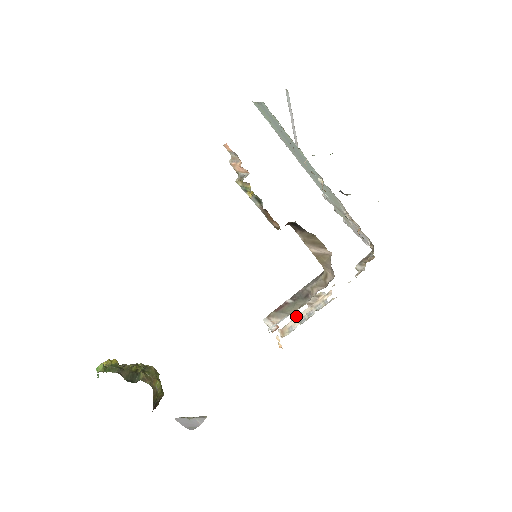
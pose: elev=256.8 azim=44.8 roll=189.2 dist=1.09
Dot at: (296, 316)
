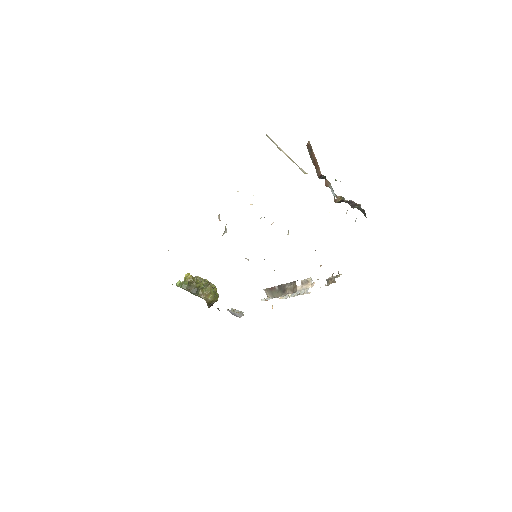
Dot at: occluded
